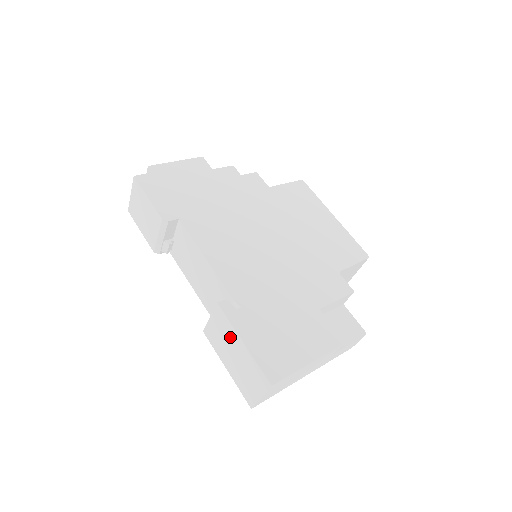
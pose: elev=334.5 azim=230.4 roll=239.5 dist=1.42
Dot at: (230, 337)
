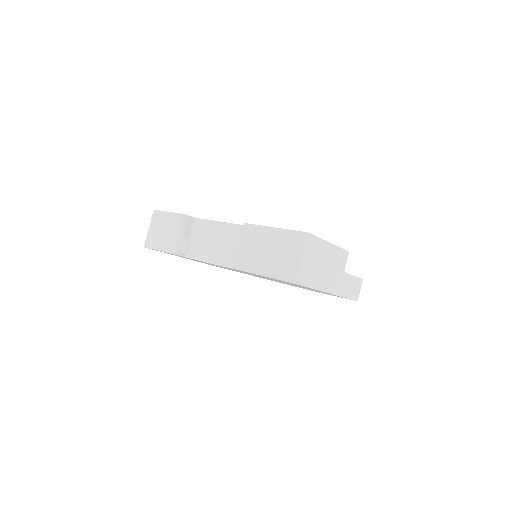
Dot at: (261, 238)
